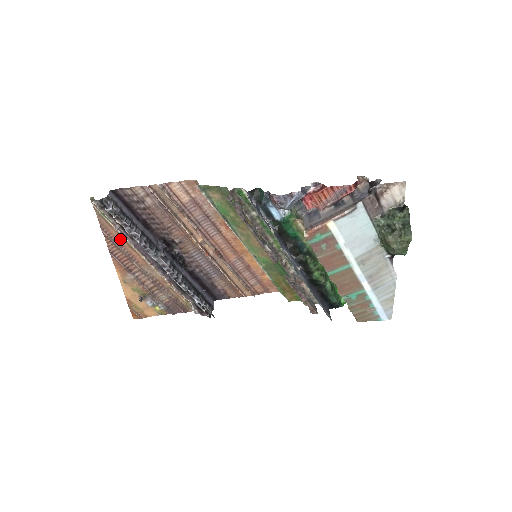
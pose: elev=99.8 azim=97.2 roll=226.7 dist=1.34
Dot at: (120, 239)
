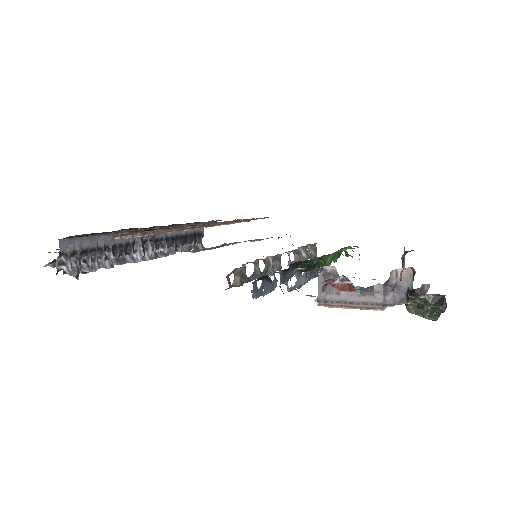
Dot at: occluded
